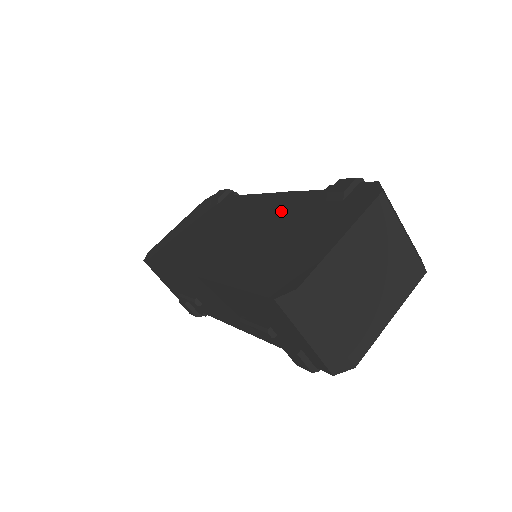
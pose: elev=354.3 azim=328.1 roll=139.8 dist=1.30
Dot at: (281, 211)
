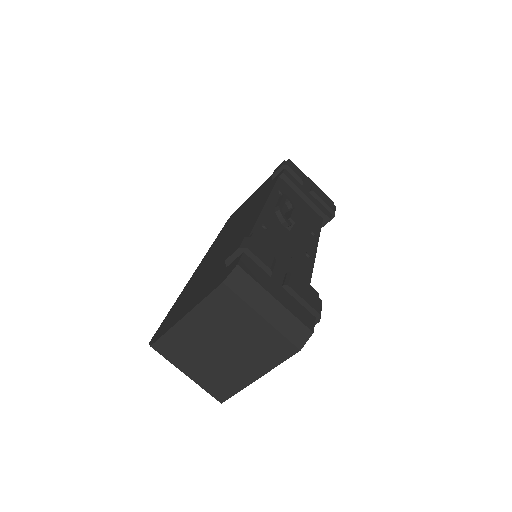
Dot at: (236, 239)
